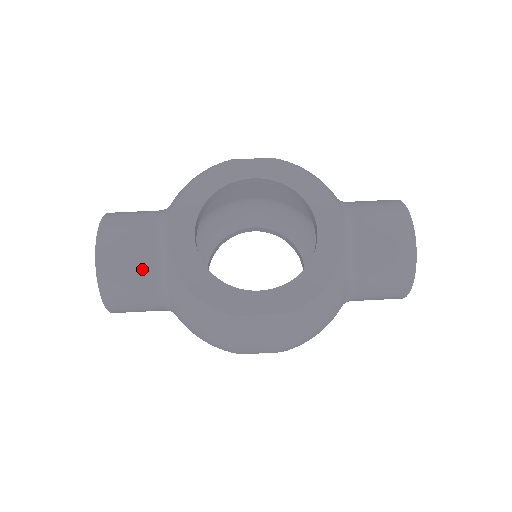
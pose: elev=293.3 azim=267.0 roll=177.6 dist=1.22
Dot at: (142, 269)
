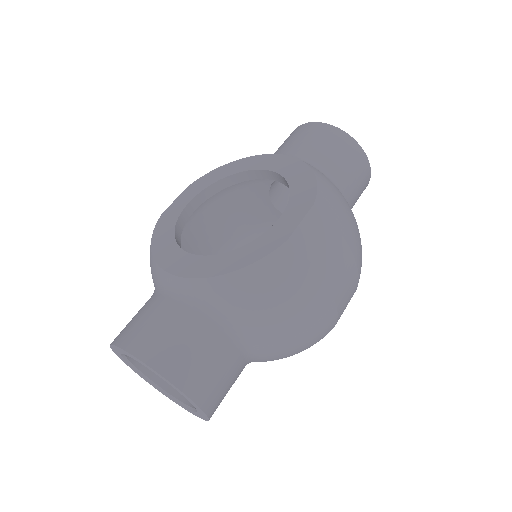
Dot at: (183, 321)
